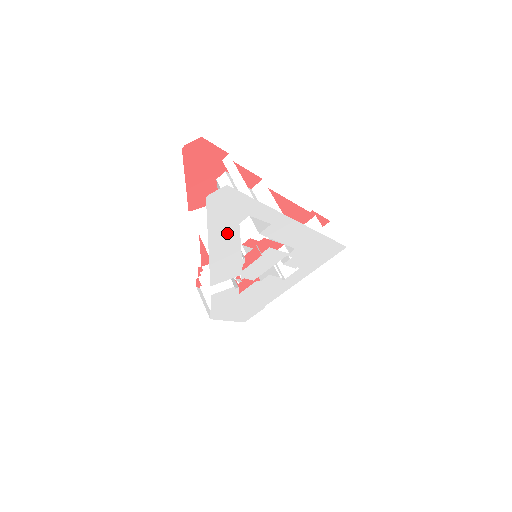
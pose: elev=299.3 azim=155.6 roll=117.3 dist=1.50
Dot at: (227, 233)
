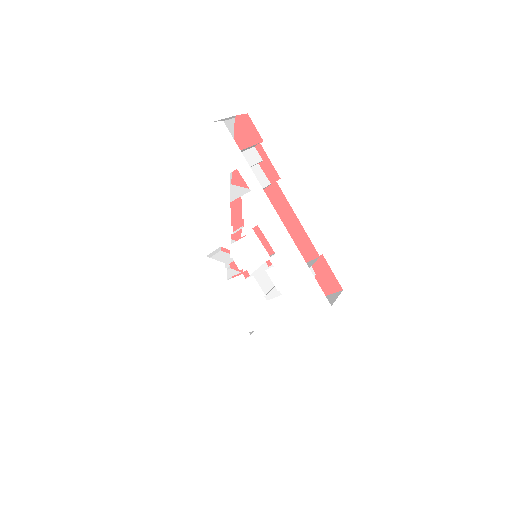
Dot at: (221, 178)
